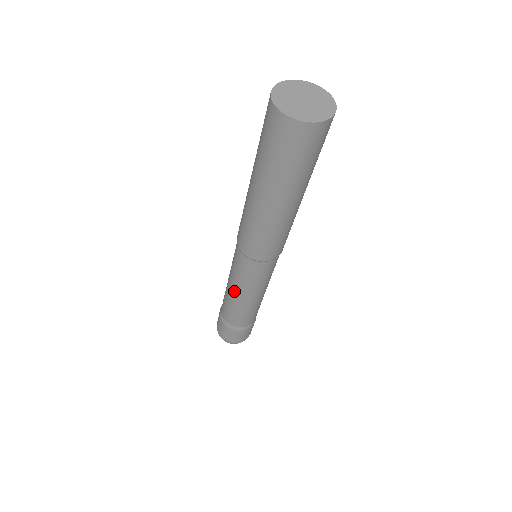
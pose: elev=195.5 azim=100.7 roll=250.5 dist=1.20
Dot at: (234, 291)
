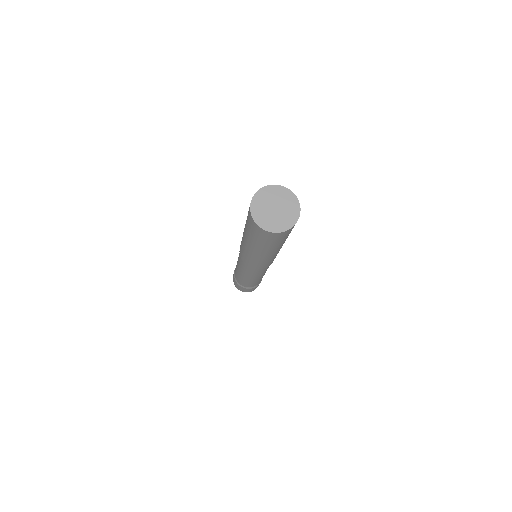
Dot at: (242, 275)
